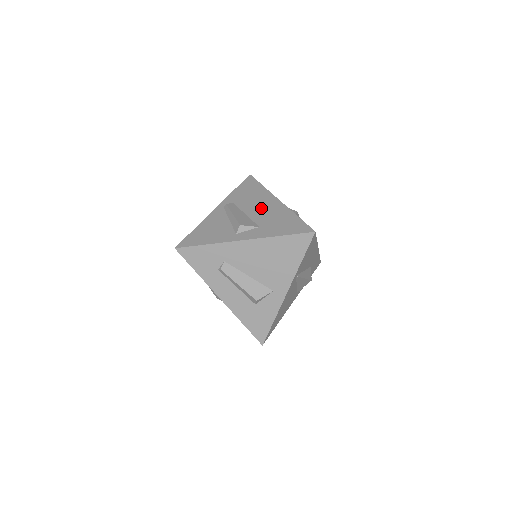
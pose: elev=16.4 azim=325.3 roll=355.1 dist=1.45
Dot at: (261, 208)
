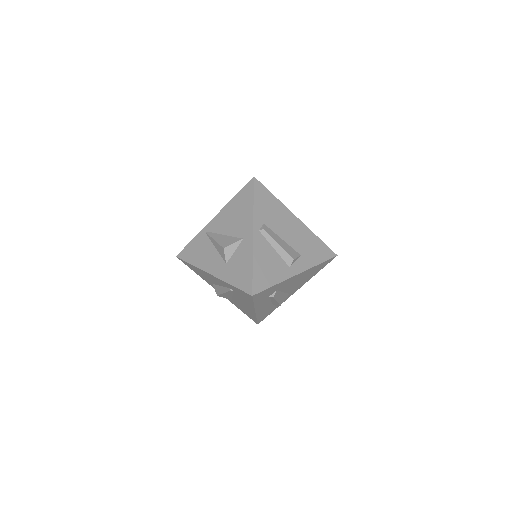
Dot at: (290, 230)
